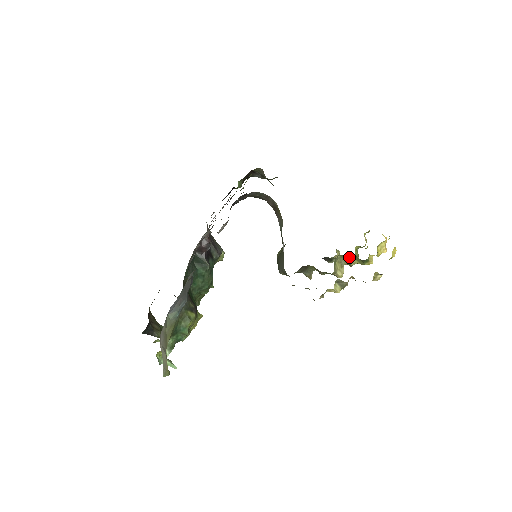
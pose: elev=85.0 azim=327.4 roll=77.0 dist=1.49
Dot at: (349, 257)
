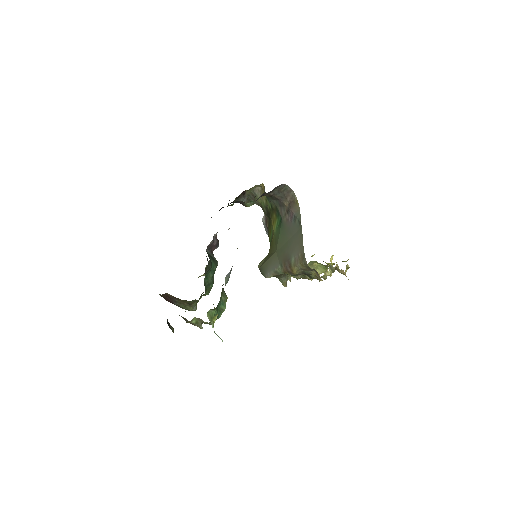
Dot at: (314, 266)
